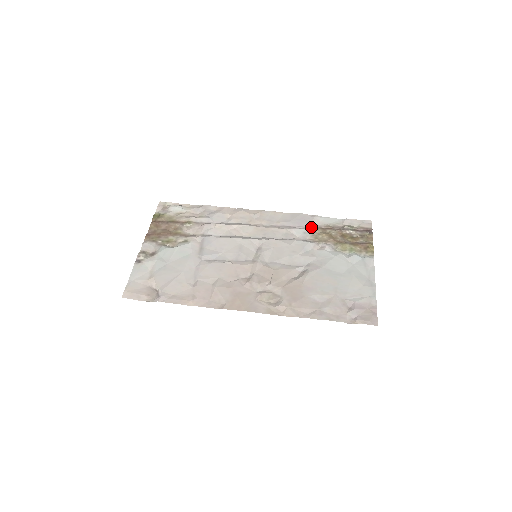
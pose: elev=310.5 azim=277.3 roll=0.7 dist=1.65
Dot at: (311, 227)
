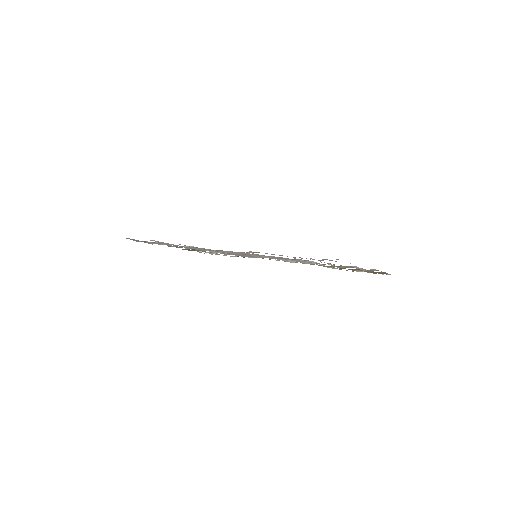
Dot at: occluded
